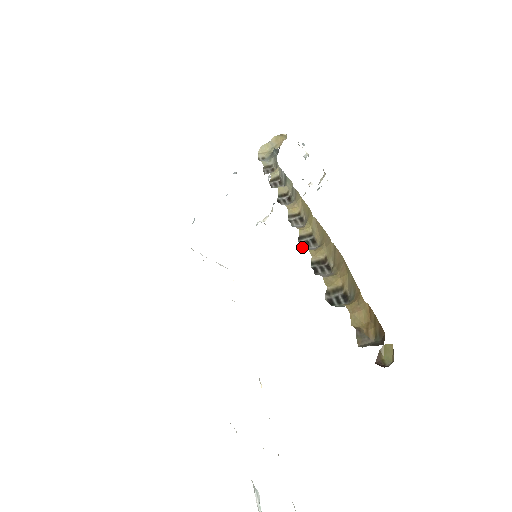
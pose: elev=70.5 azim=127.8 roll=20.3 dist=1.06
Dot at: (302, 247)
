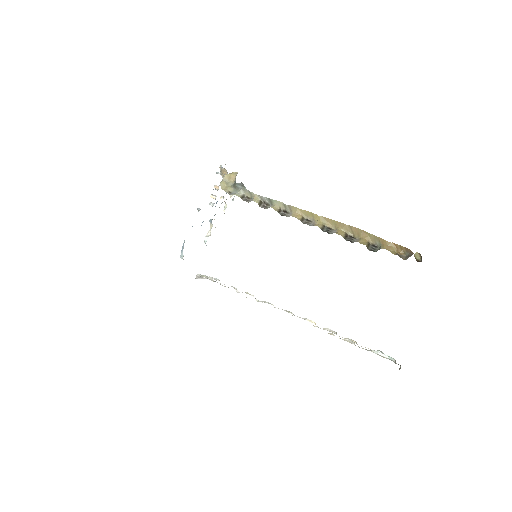
Dot at: occluded
